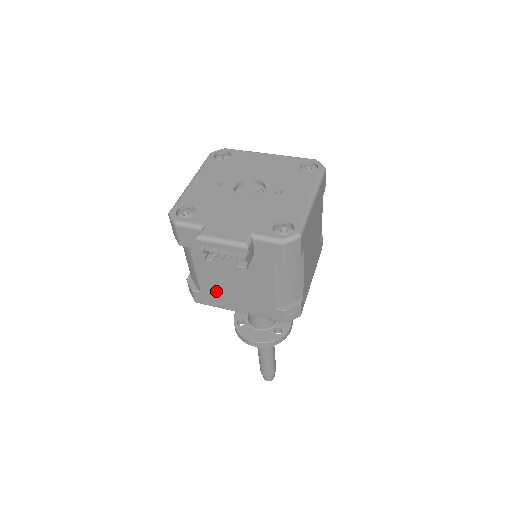
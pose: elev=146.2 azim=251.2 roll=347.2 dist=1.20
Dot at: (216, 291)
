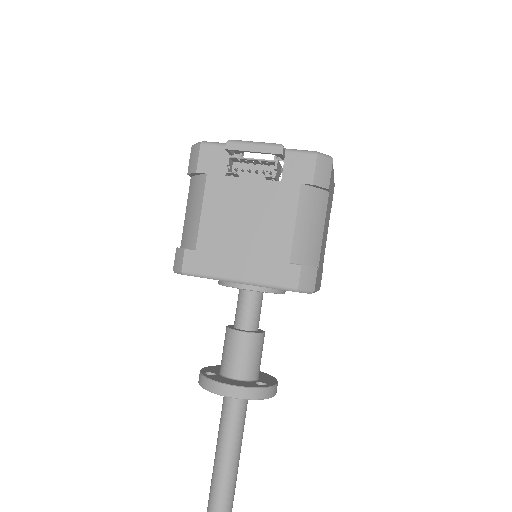
Dot at: (217, 244)
